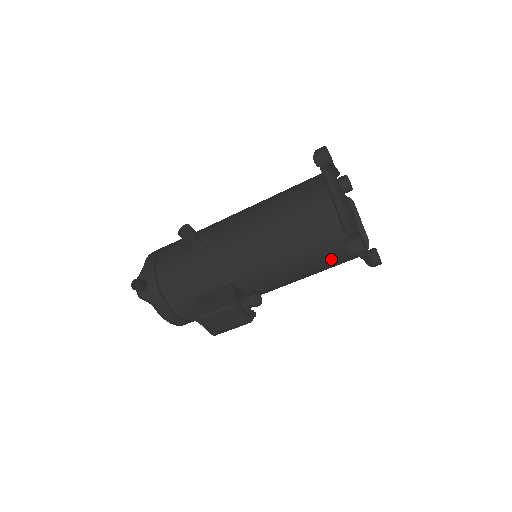
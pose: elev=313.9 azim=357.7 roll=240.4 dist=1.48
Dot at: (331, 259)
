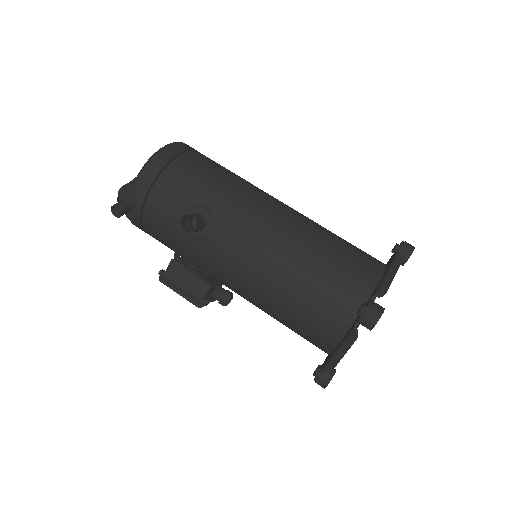
Dot at: occluded
